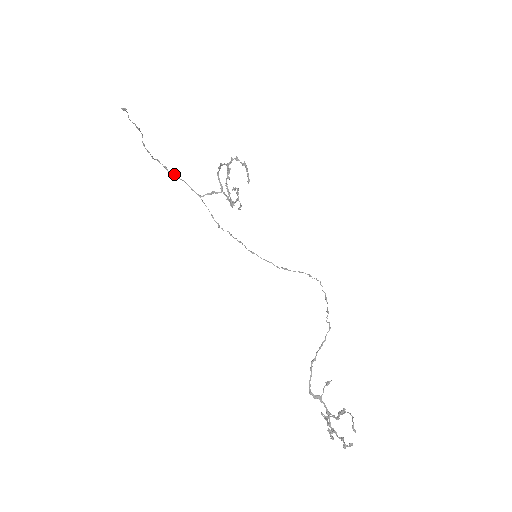
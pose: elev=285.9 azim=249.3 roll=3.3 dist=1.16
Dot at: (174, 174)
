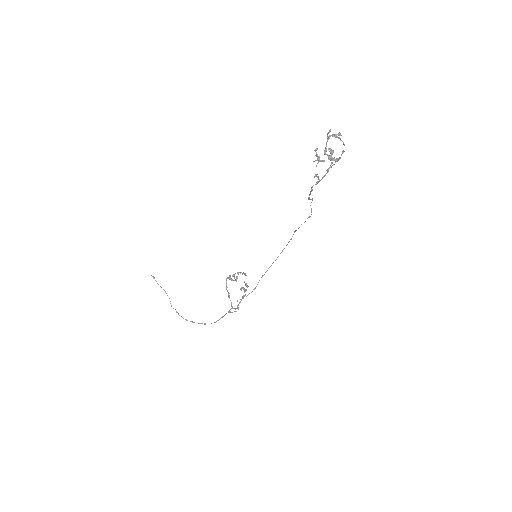
Dot at: (201, 323)
